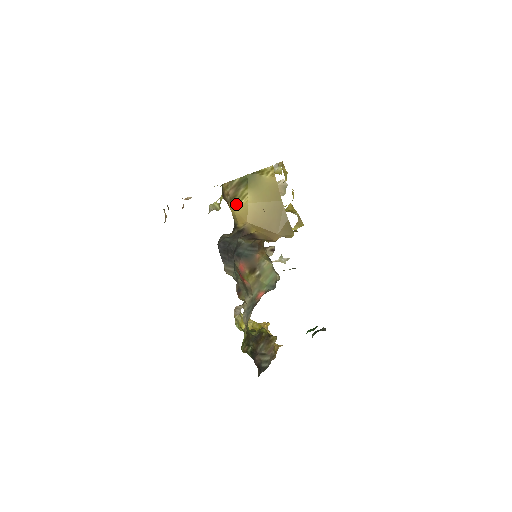
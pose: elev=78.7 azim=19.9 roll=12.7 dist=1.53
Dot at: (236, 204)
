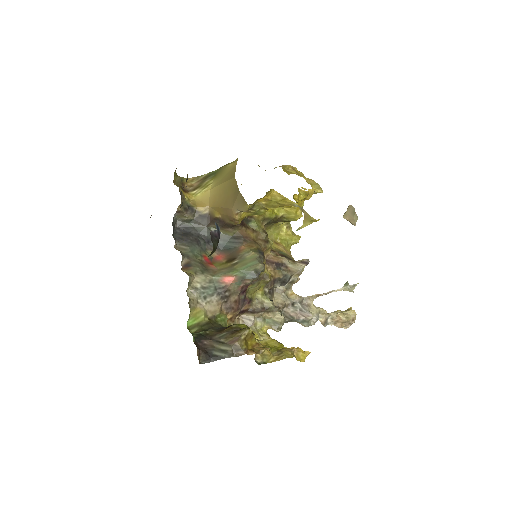
Dot at: (198, 192)
